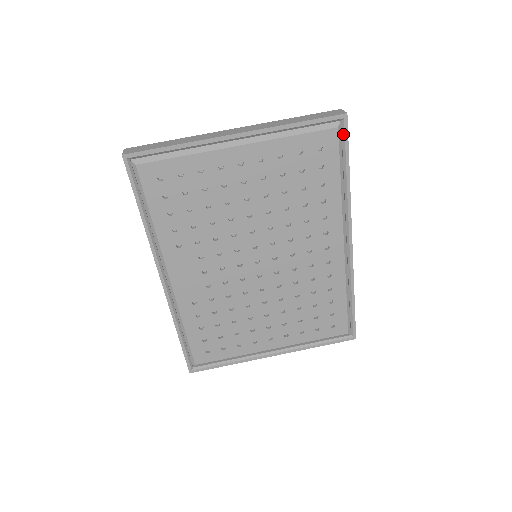
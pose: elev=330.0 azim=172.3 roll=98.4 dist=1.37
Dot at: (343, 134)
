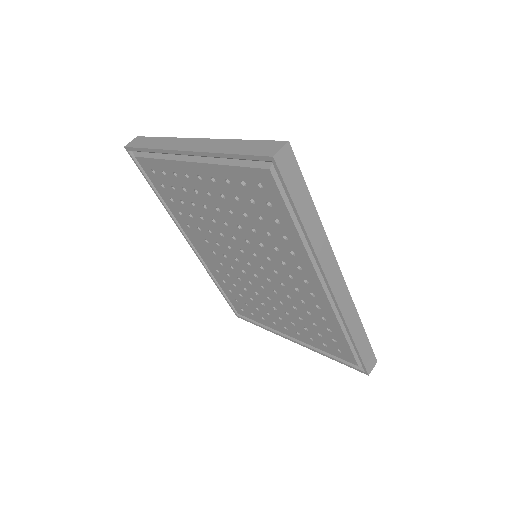
Dot at: (279, 177)
